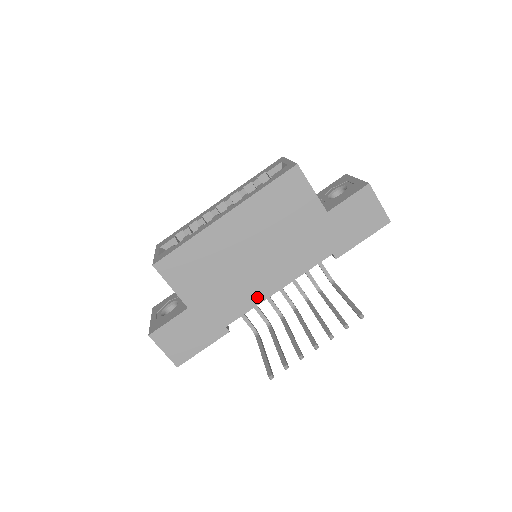
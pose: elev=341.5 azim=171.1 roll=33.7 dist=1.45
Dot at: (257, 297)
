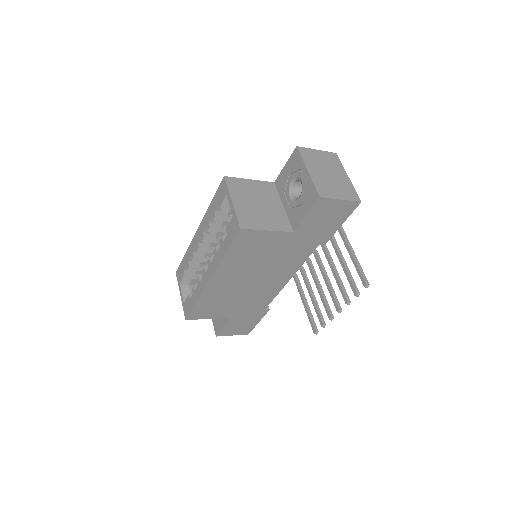
Dot at: (275, 291)
